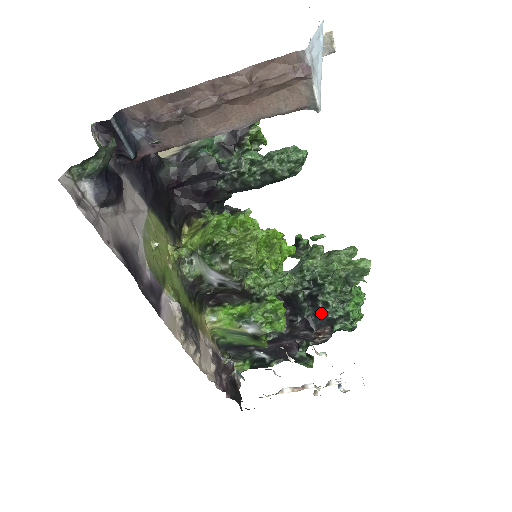
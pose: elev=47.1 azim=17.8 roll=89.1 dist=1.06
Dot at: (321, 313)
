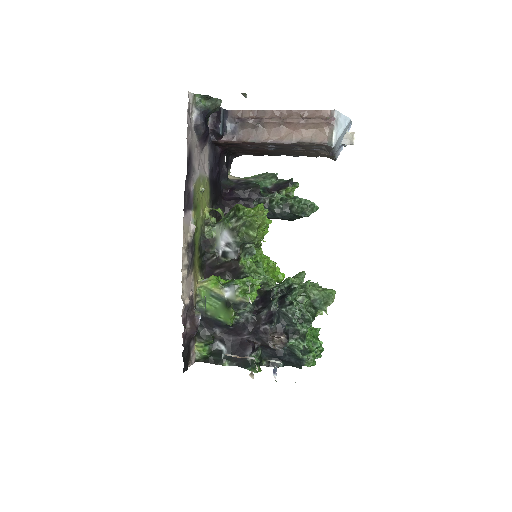
Dot at: (284, 316)
